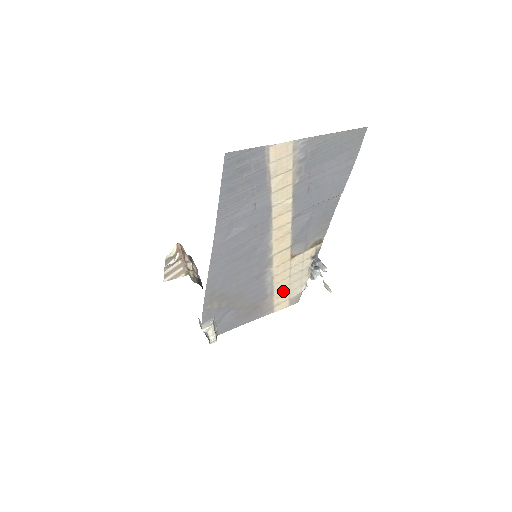
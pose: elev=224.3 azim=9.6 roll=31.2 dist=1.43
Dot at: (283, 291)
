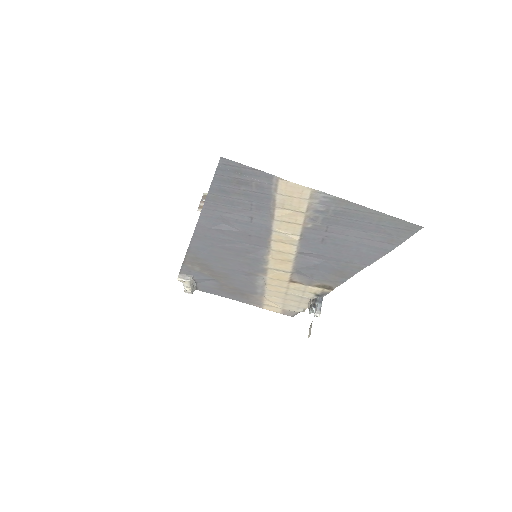
Dot at: (276, 299)
